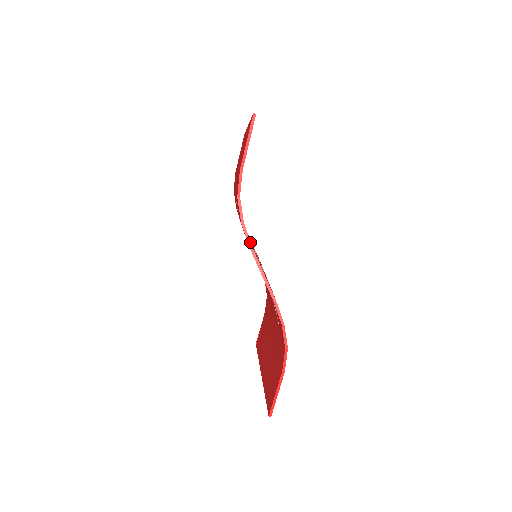
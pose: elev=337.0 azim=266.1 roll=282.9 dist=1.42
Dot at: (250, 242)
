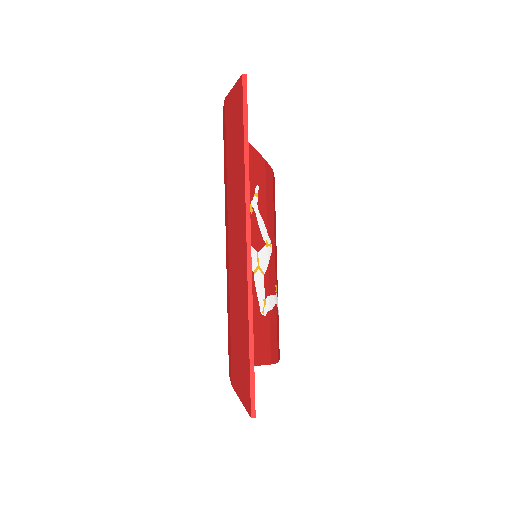
Dot at: occluded
